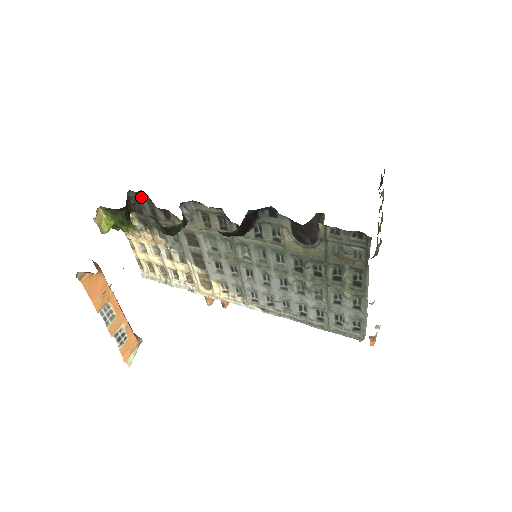
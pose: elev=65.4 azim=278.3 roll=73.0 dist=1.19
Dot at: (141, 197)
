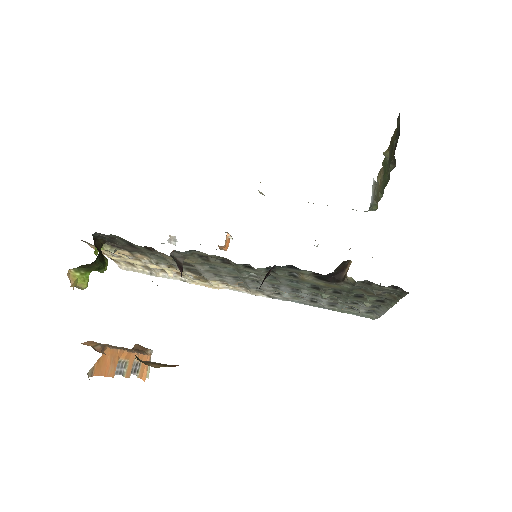
Dot at: (112, 237)
